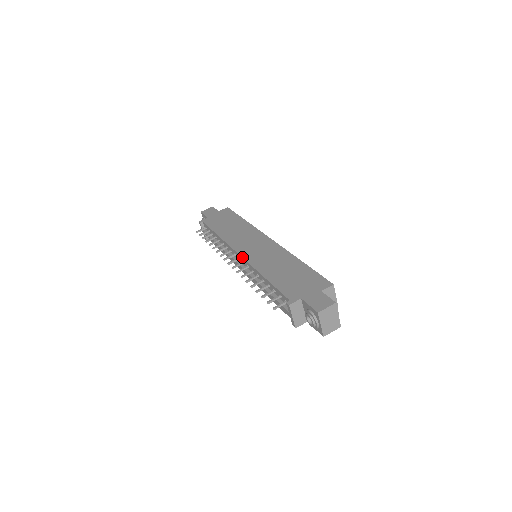
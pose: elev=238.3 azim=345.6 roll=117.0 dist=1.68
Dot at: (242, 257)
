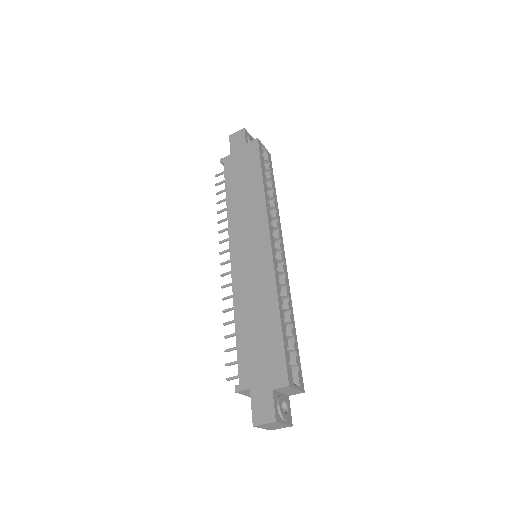
Dot at: occluded
